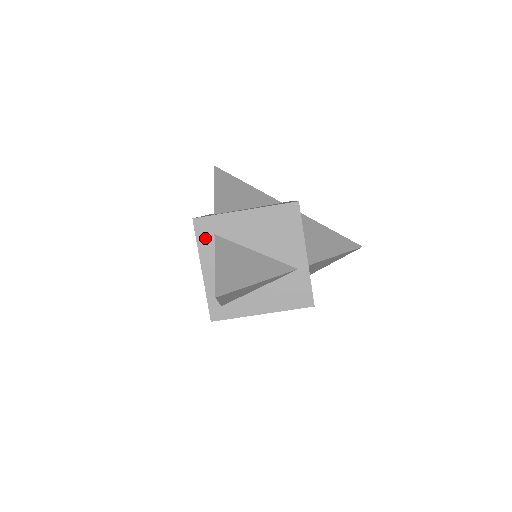
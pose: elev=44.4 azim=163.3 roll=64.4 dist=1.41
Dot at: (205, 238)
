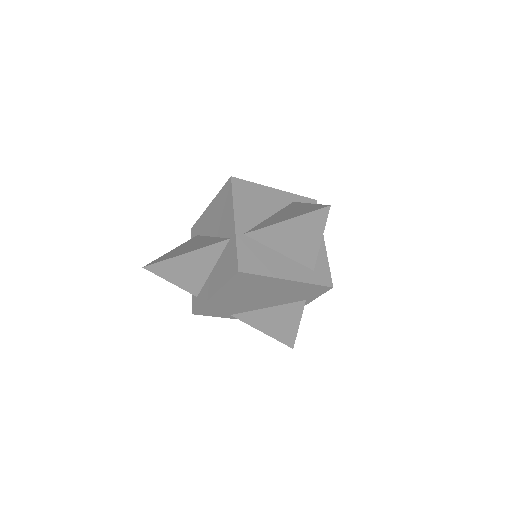
Dot at: occluded
